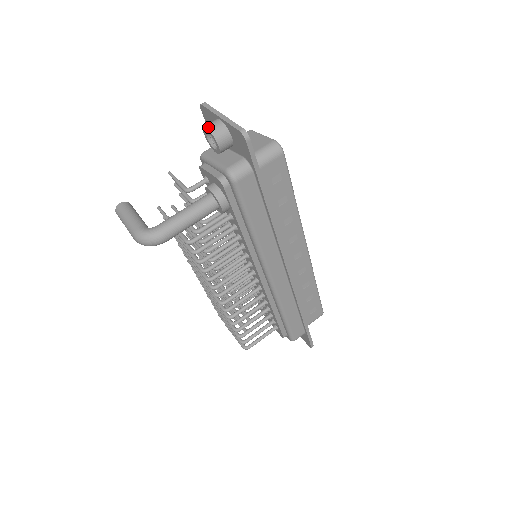
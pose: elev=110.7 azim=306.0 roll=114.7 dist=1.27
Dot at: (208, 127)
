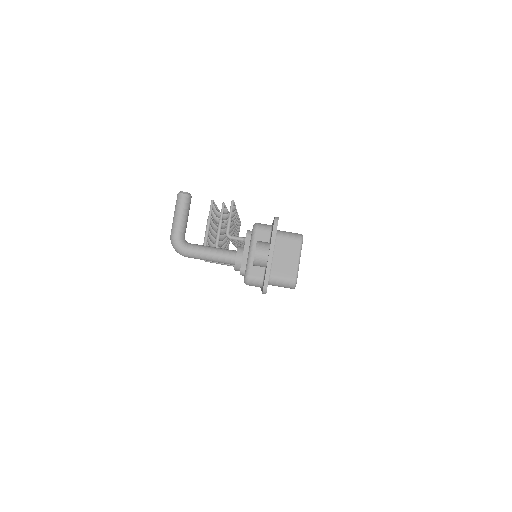
Dot at: (256, 253)
